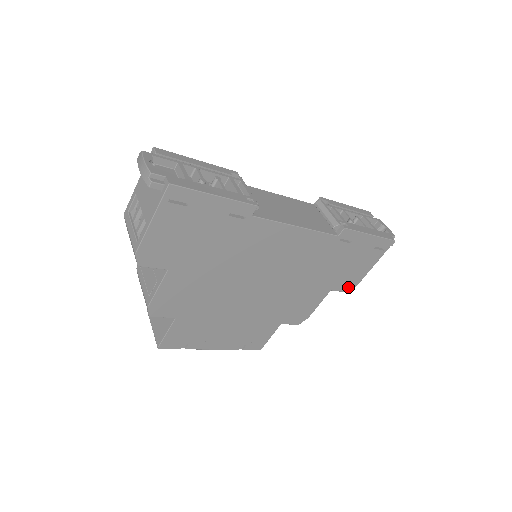
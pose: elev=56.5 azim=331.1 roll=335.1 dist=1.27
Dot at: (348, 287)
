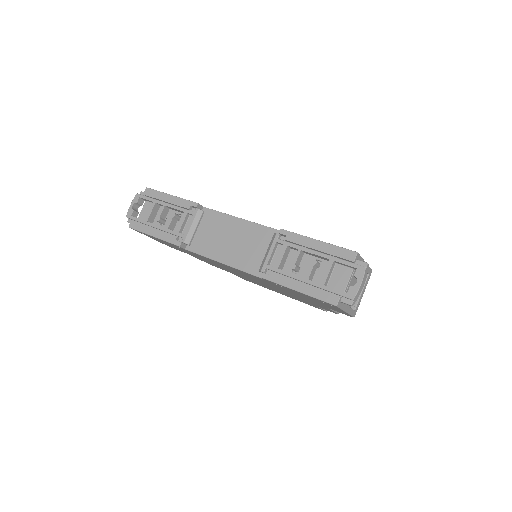
Dot at: (345, 314)
